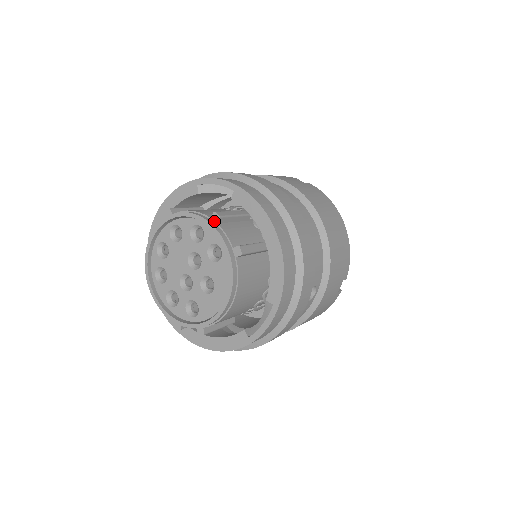
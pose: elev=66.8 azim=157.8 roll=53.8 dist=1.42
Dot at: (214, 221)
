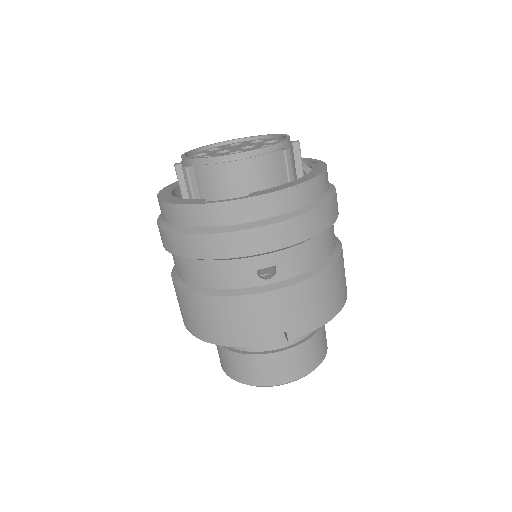
Dot at: (292, 142)
